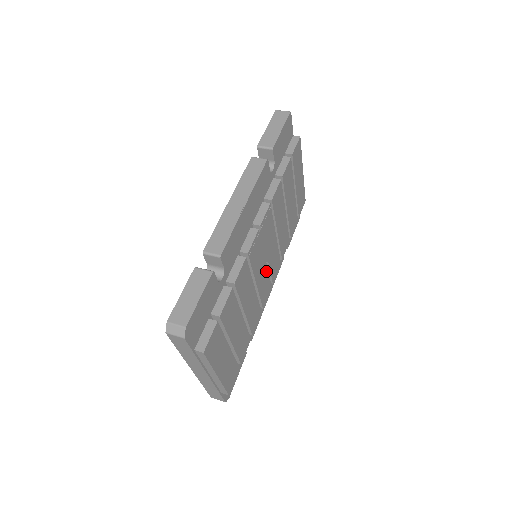
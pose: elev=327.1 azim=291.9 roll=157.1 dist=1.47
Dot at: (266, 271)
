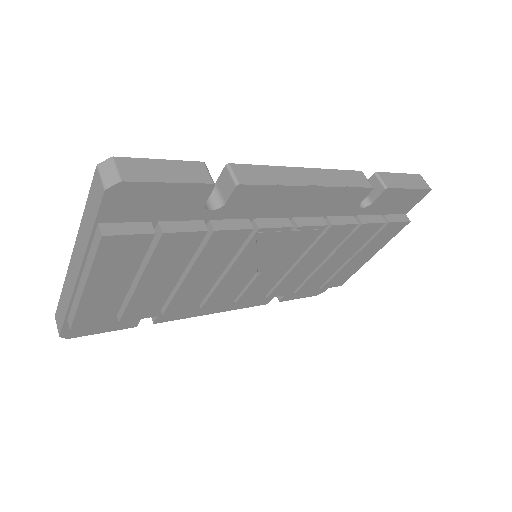
Dot at: (247, 280)
